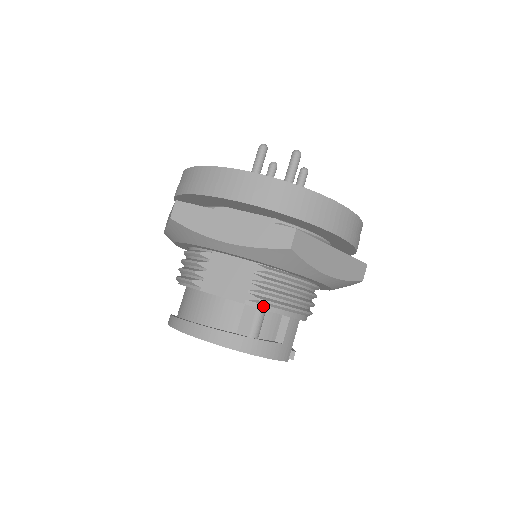
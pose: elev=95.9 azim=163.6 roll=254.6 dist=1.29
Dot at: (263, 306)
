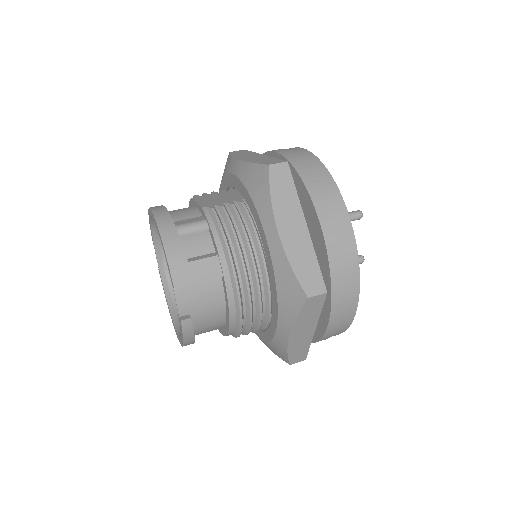
Dot at: (210, 219)
